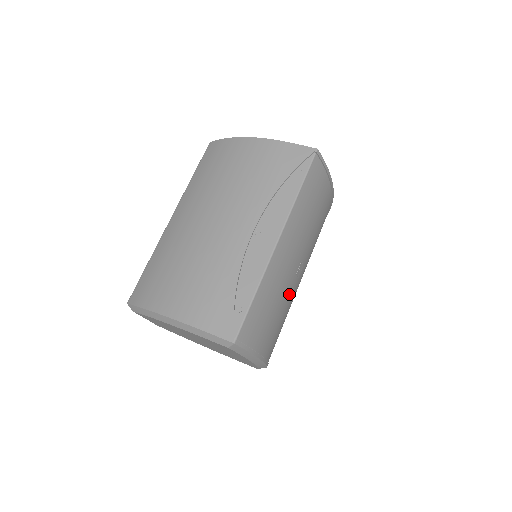
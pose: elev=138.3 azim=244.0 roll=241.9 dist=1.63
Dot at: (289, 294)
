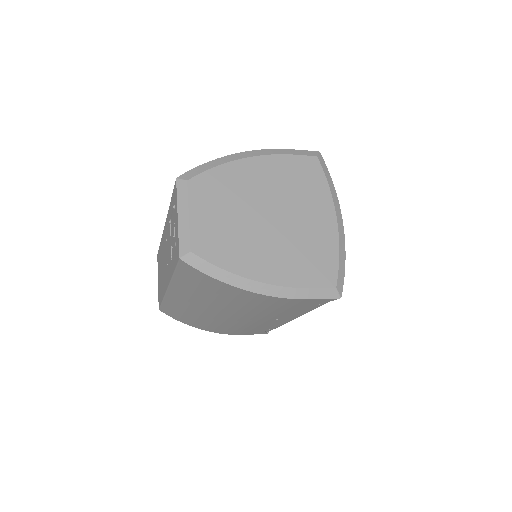
Dot at: occluded
